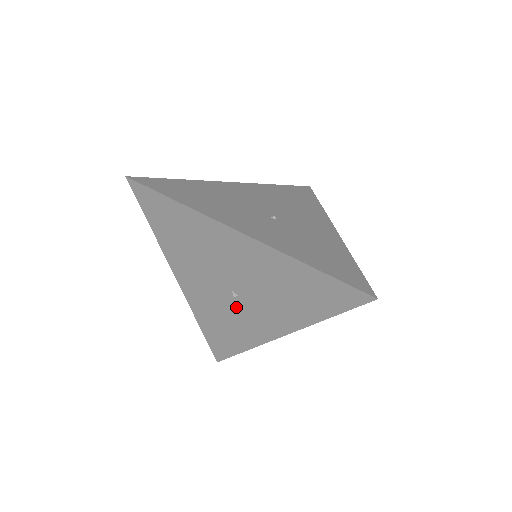
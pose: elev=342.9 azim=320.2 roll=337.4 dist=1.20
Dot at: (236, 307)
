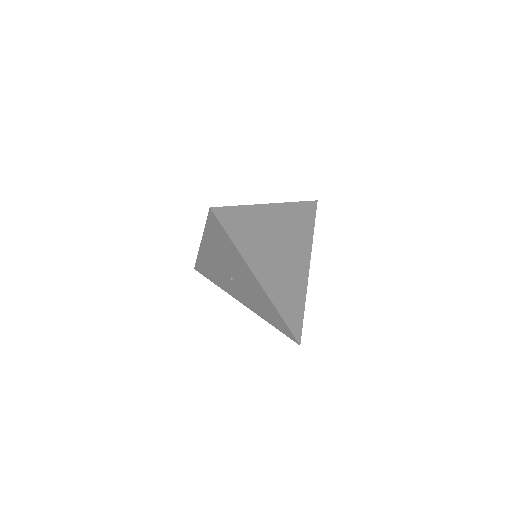
Dot at: (228, 279)
